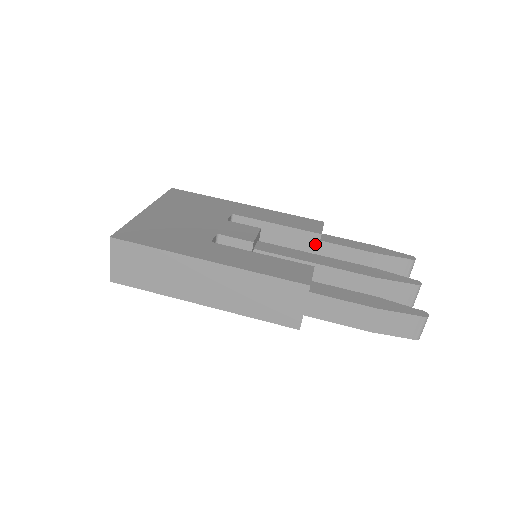
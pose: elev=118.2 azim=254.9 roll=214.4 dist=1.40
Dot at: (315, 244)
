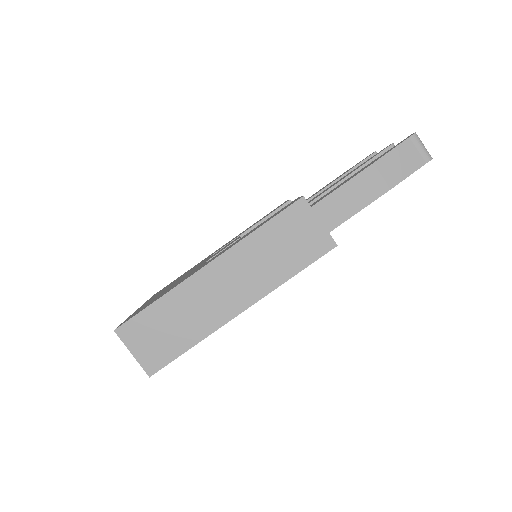
Dot at: occluded
